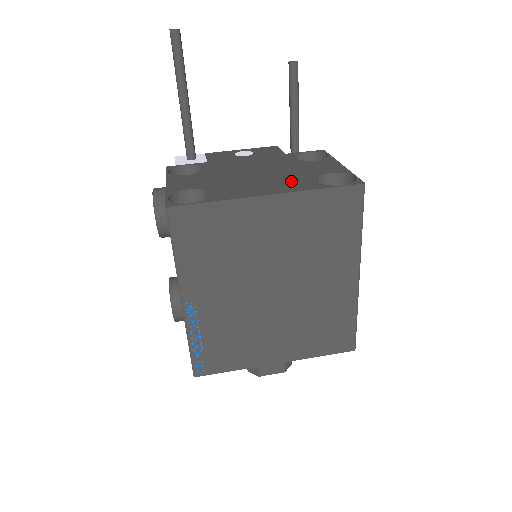
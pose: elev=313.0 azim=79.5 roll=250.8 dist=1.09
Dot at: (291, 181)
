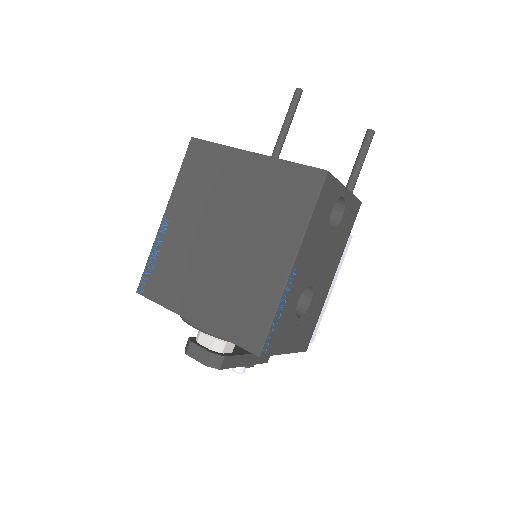
Dot at: occluded
